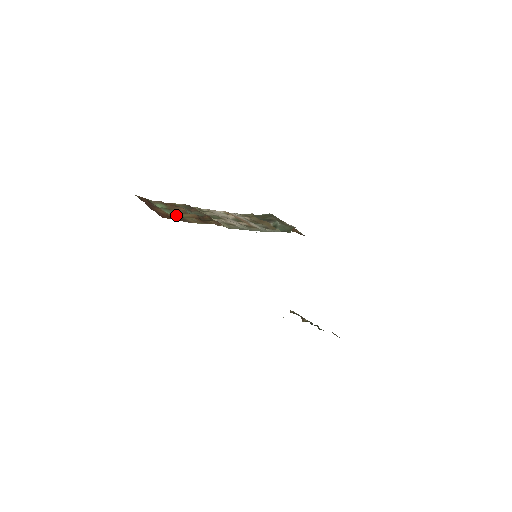
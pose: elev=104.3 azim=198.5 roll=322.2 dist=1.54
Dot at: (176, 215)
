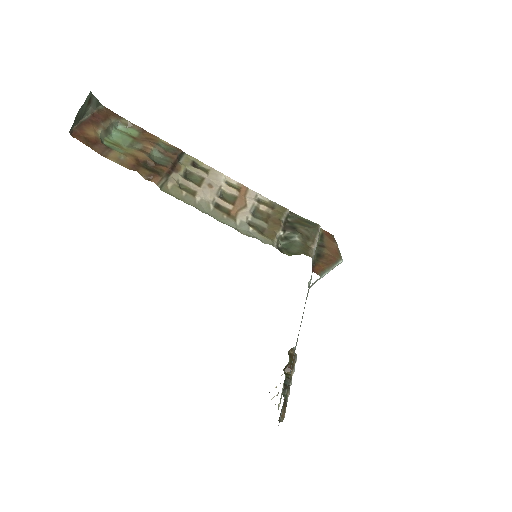
Dot at: (122, 145)
